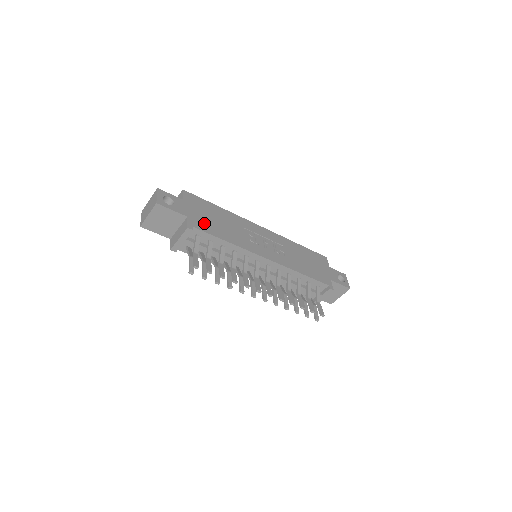
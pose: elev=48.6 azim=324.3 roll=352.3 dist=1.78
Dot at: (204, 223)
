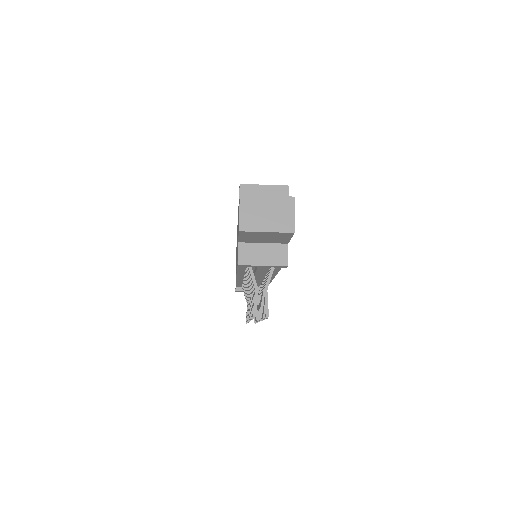
Dot at: occluded
